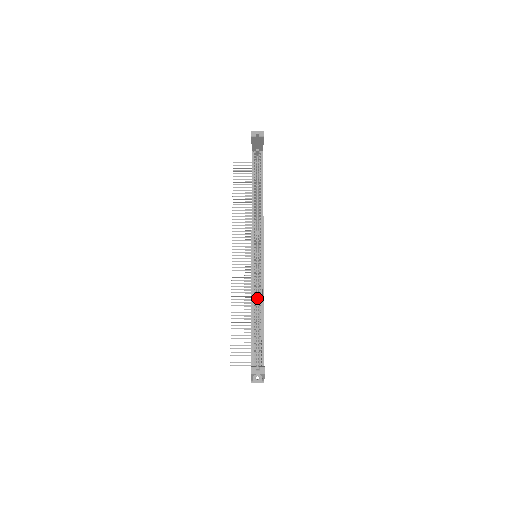
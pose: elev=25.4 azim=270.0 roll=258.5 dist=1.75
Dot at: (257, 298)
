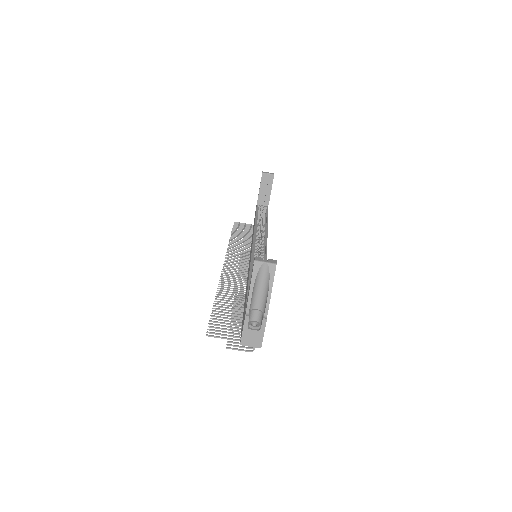
Dot at: occluded
